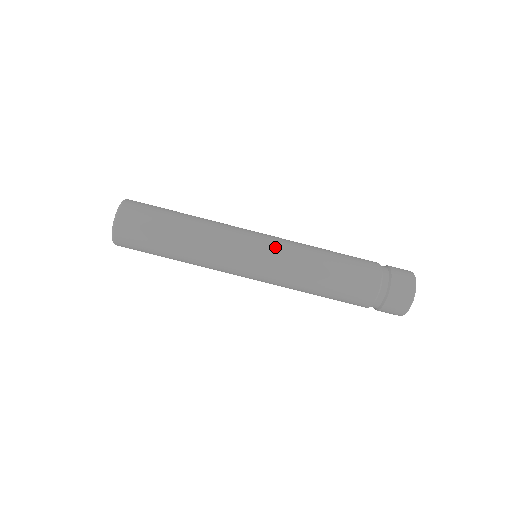
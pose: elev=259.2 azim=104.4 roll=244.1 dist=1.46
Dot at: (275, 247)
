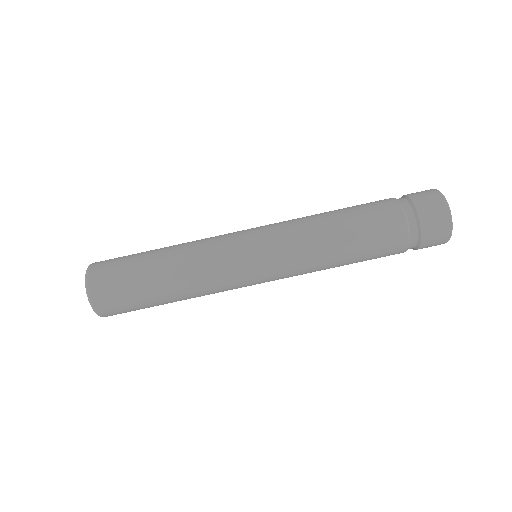
Dot at: (274, 256)
